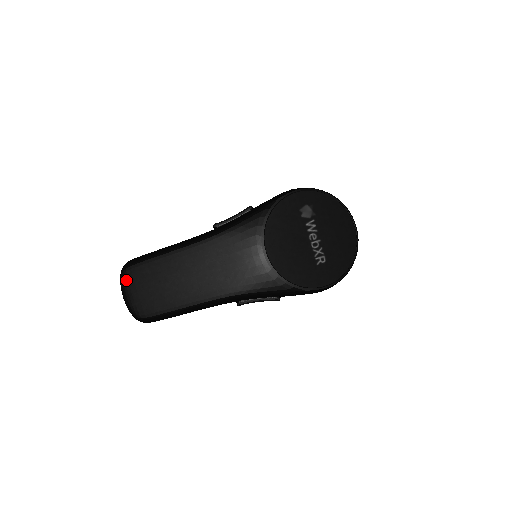
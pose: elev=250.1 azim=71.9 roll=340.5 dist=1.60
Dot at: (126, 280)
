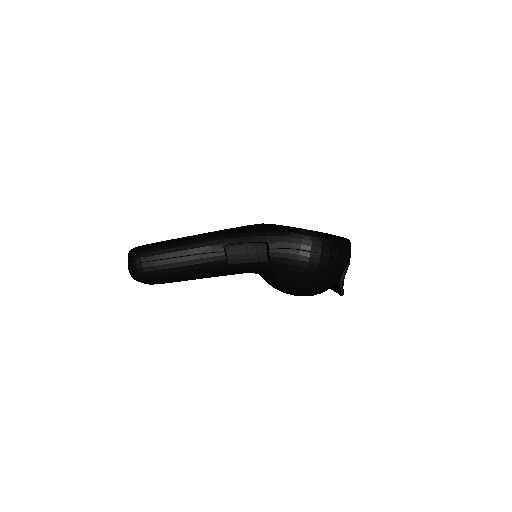
Dot at: occluded
